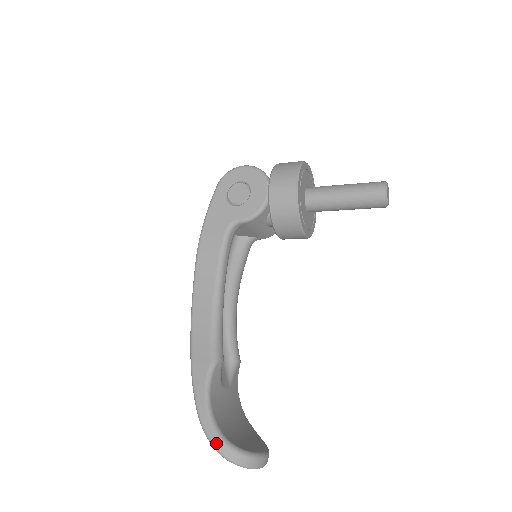
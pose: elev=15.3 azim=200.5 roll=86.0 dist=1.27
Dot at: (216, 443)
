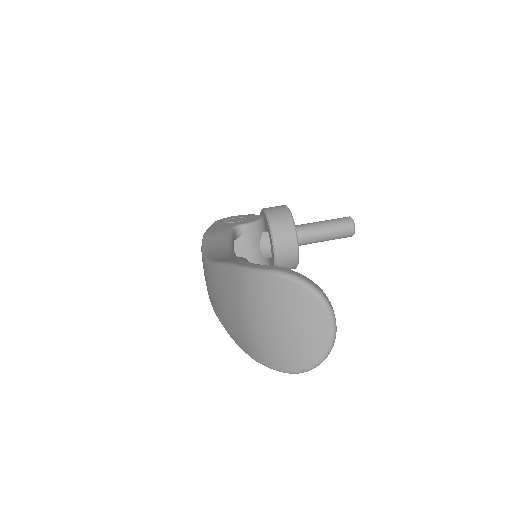
Dot at: (276, 268)
